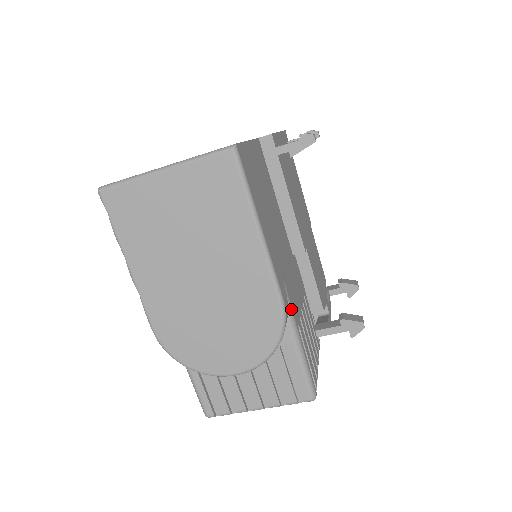
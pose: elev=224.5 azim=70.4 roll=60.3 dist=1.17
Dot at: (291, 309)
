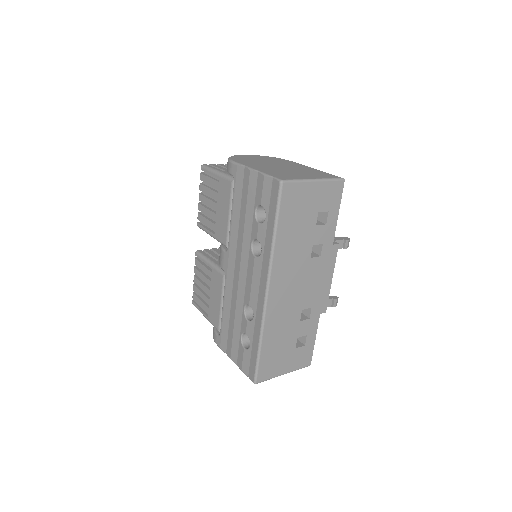
Dot at: occluded
